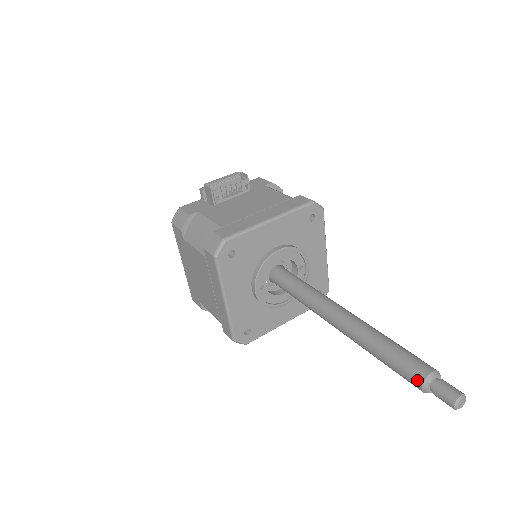
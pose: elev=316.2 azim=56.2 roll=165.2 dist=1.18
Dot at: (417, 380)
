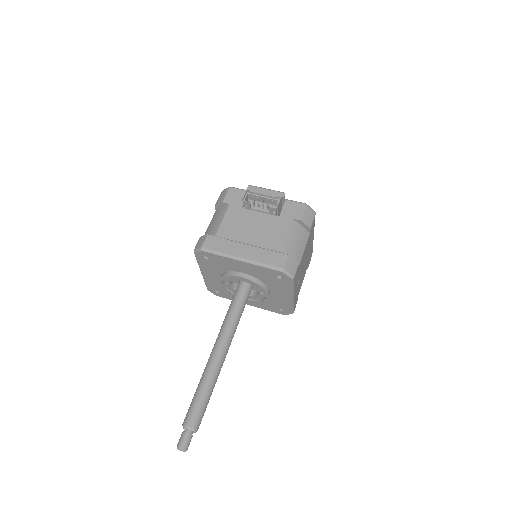
Dot at: (184, 420)
